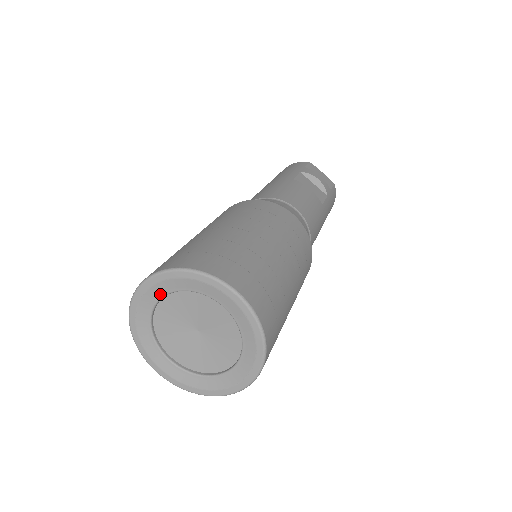
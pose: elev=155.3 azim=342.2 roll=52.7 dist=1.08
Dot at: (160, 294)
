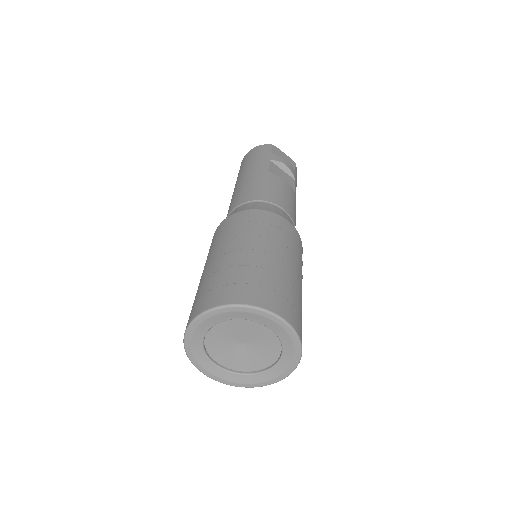
Dot at: (214, 323)
